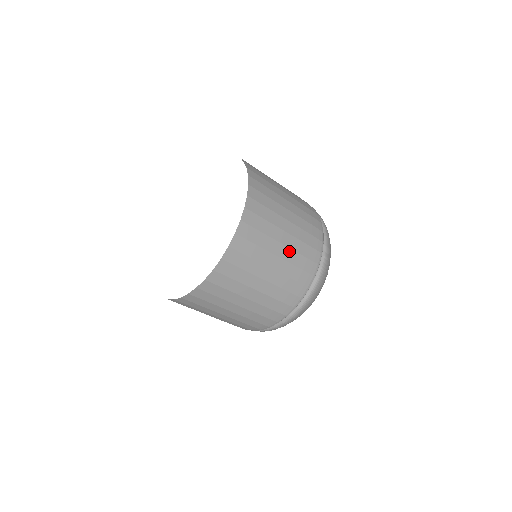
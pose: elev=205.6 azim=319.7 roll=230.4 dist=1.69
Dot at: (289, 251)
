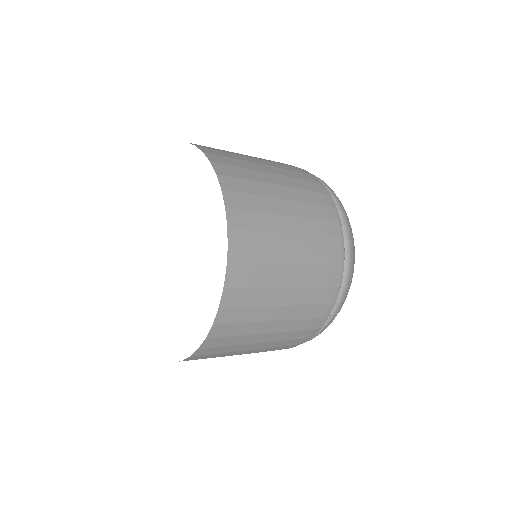
Dot at: (303, 257)
